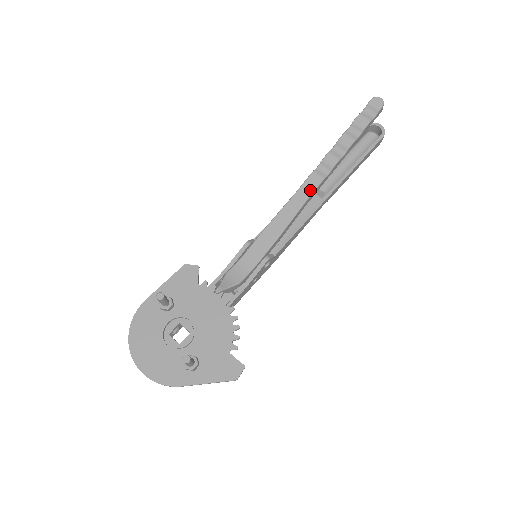
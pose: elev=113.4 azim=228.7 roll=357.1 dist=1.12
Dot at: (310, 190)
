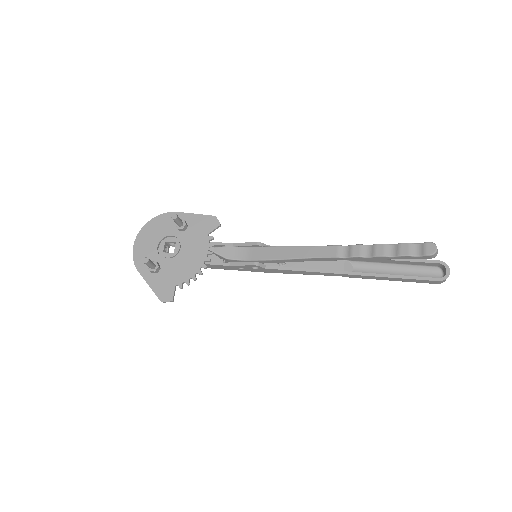
Dot at: (322, 254)
